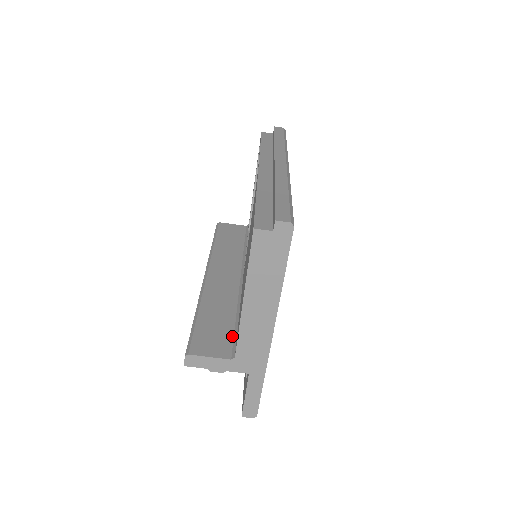
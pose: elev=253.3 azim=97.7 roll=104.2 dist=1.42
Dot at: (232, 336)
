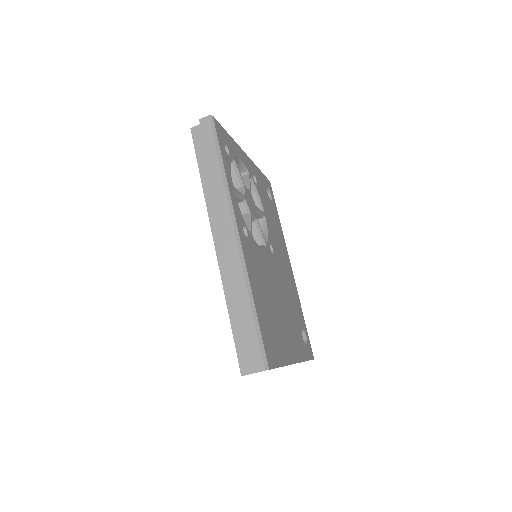
Dot at: occluded
